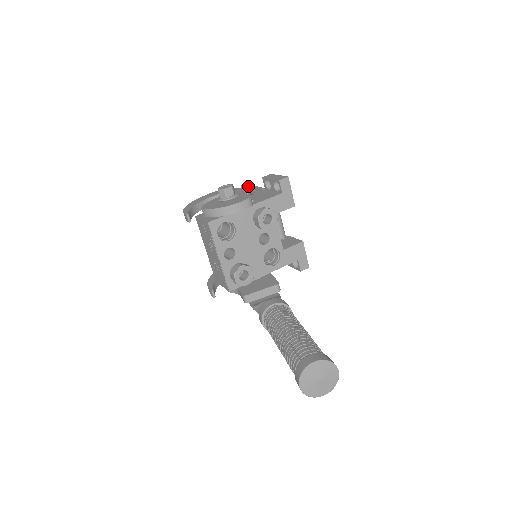
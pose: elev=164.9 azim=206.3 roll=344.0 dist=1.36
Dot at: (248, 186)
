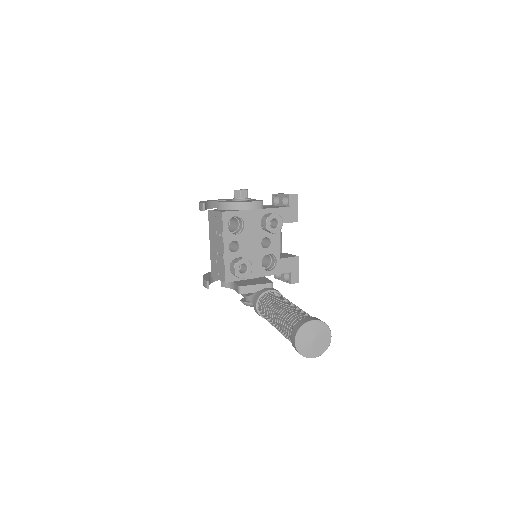
Dot at: occluded
